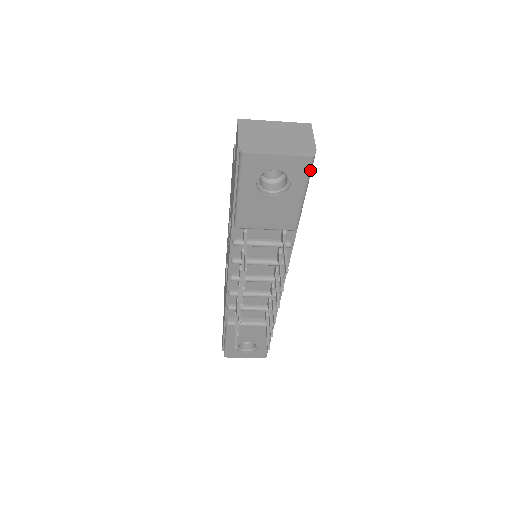
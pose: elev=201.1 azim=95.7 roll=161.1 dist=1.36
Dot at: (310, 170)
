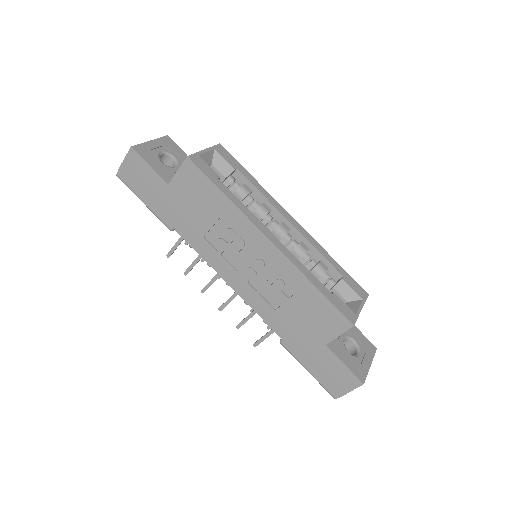
Dot at: occluded
